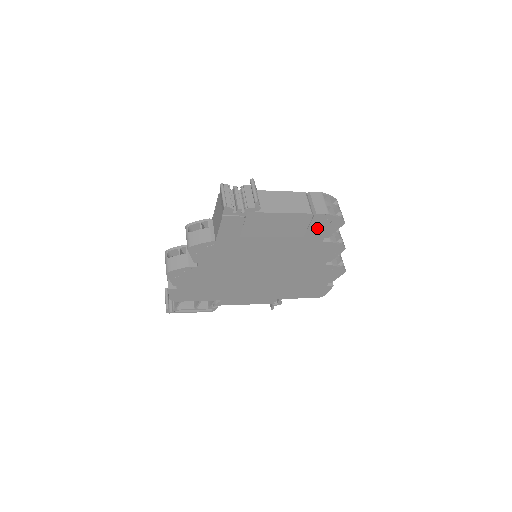
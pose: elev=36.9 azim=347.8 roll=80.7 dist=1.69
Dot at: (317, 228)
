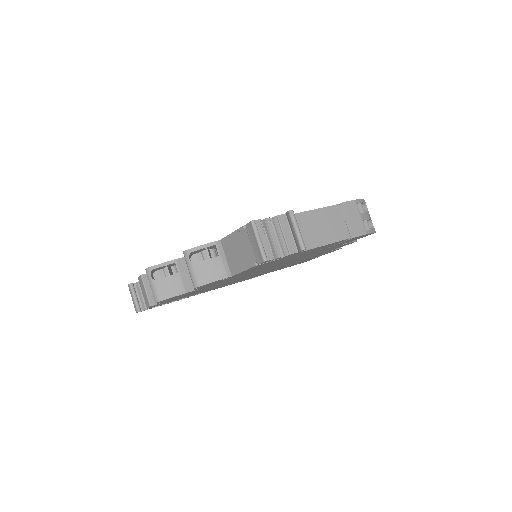
Dot at: (345, 242)
